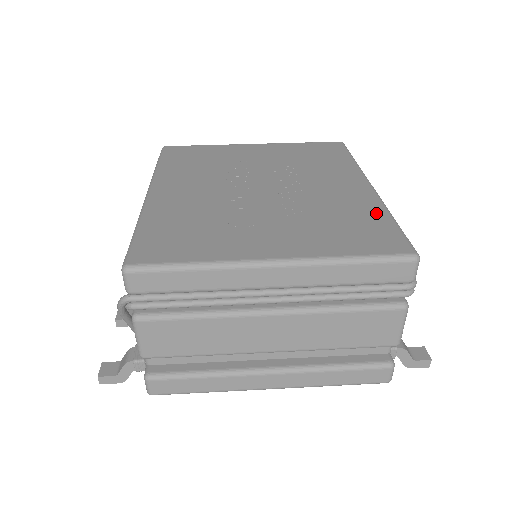
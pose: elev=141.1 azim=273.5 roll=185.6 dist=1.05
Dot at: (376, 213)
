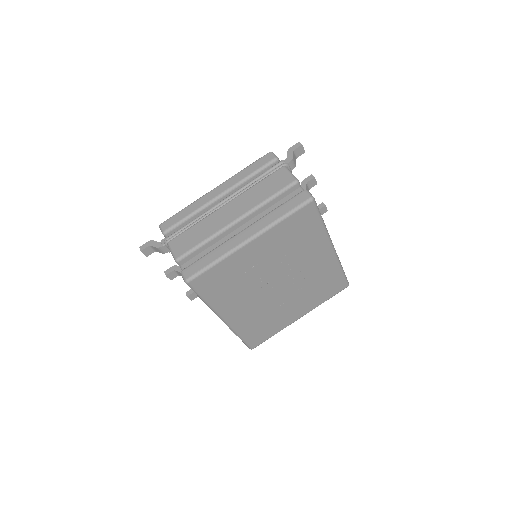
Dot at: (336, 272)
